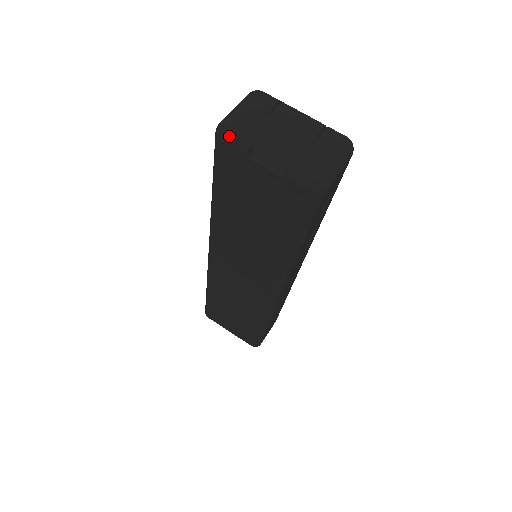
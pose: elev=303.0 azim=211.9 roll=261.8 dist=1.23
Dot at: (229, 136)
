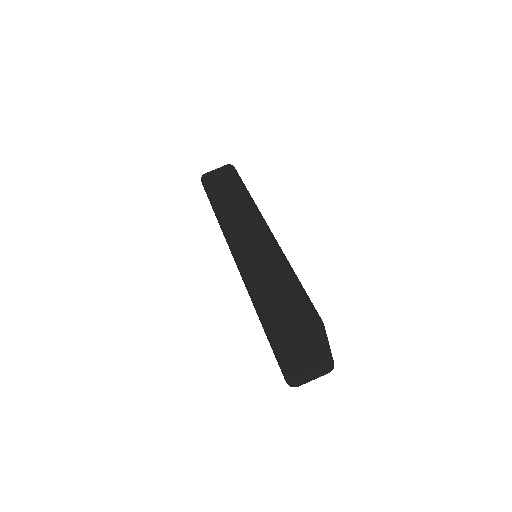
Dot at: (276, 352)
